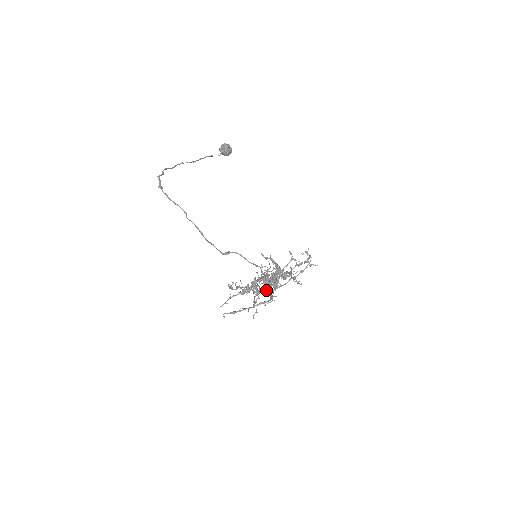
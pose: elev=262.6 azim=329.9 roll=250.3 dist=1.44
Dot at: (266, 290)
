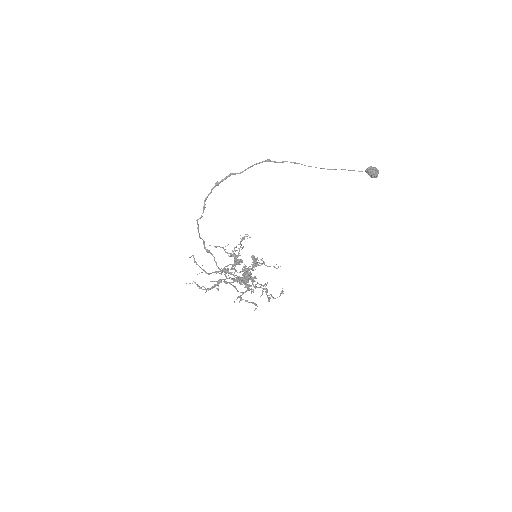
Dot at: (216, 281)
